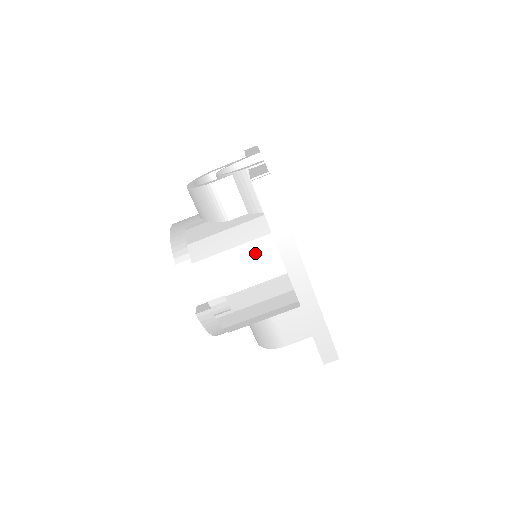
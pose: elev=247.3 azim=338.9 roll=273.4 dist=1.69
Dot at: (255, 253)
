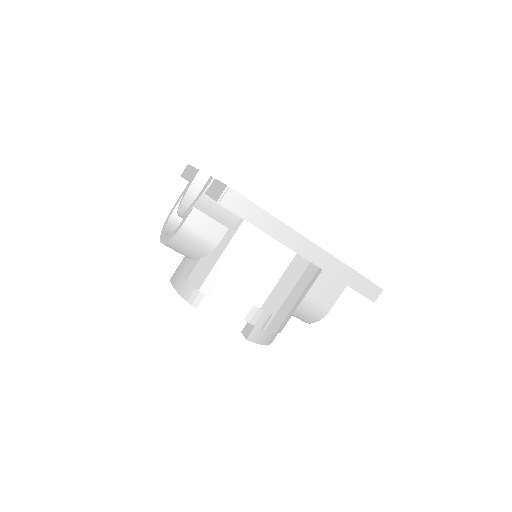
Dot at: (259, 257)
